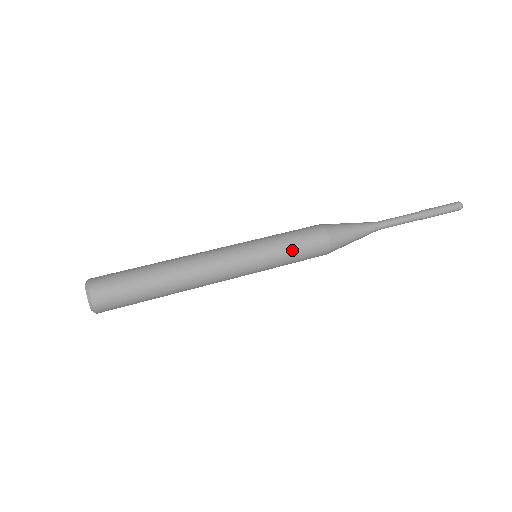
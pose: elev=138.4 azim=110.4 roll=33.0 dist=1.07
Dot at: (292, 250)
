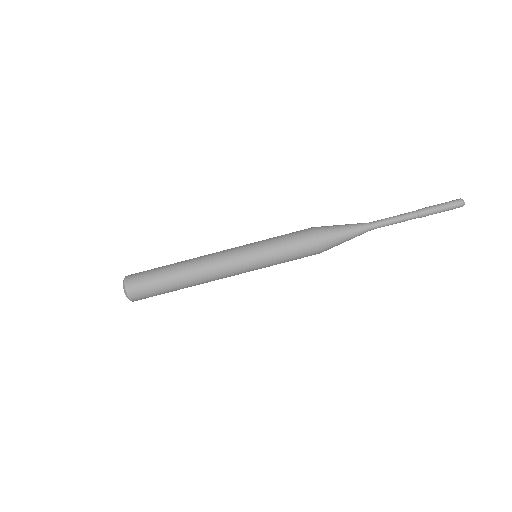
Dot at: occluded
